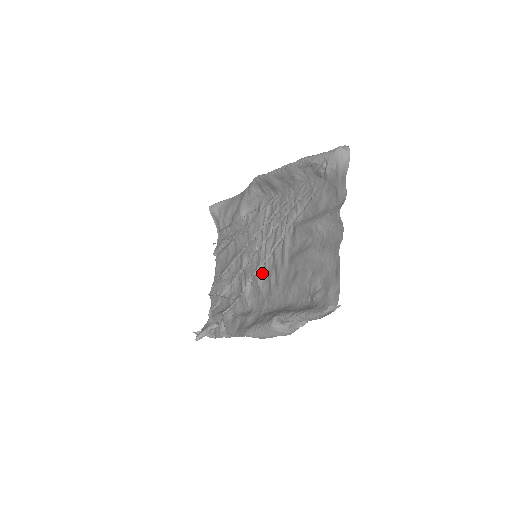
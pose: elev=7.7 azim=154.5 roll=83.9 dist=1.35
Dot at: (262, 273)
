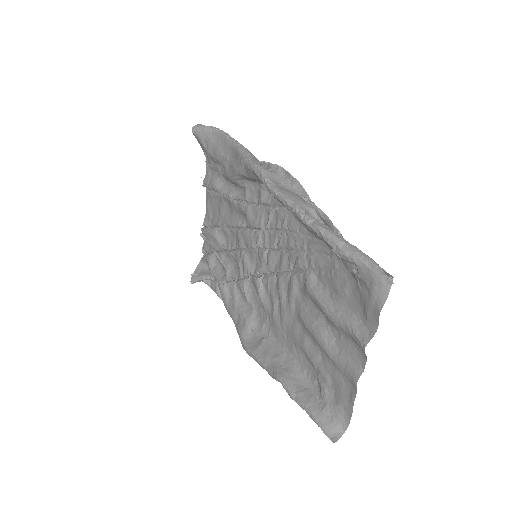
Dot at: (263, 284)
